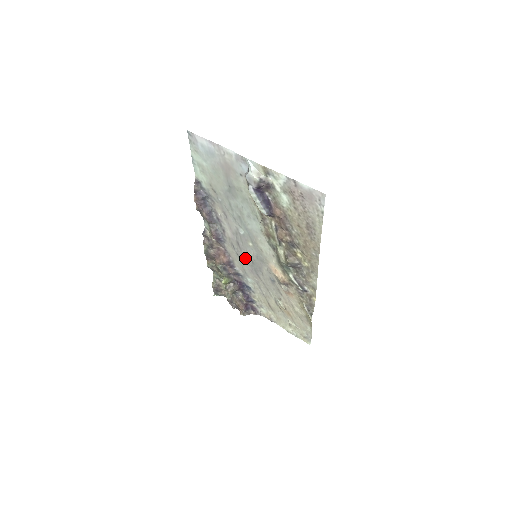
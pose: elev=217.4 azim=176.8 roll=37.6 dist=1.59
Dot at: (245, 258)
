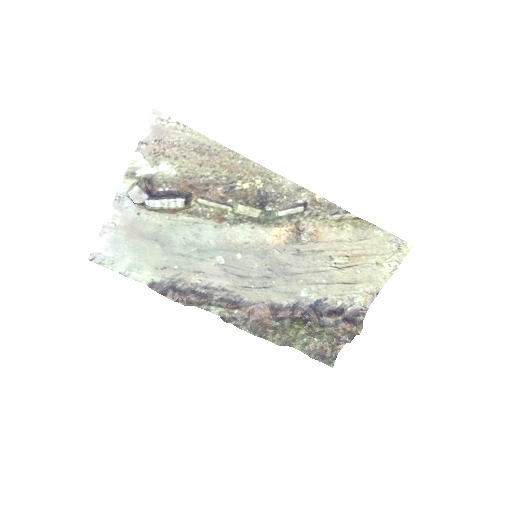
Dot at: (264, 279)
